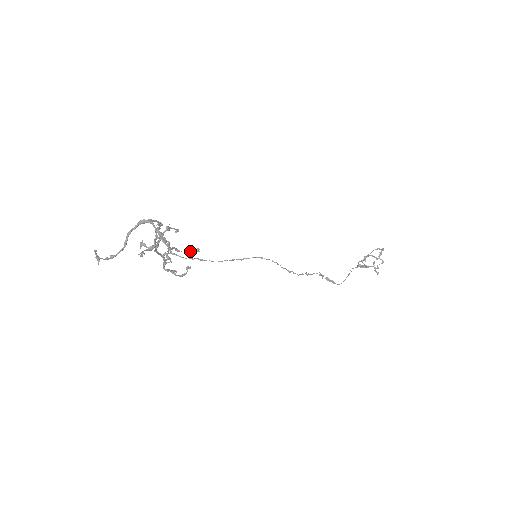
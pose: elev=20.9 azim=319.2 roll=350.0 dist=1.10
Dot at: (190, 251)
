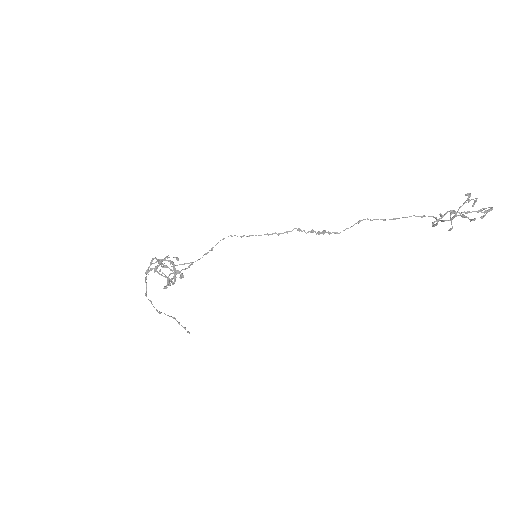
Dot at: (187, 268)
